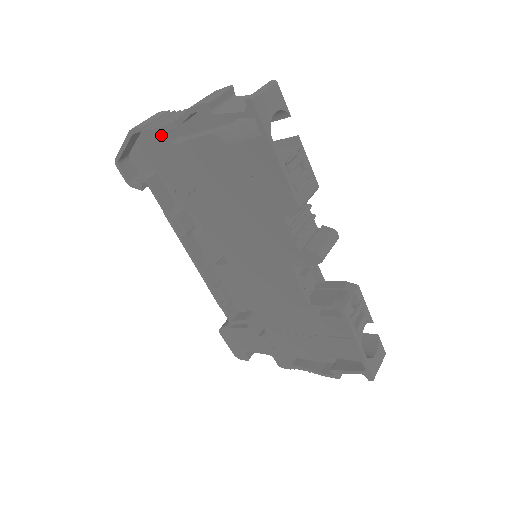
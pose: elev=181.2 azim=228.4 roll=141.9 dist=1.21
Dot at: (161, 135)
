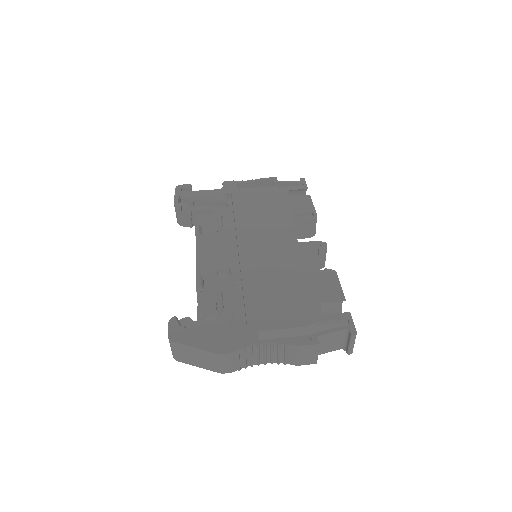
Dot at: occluded
